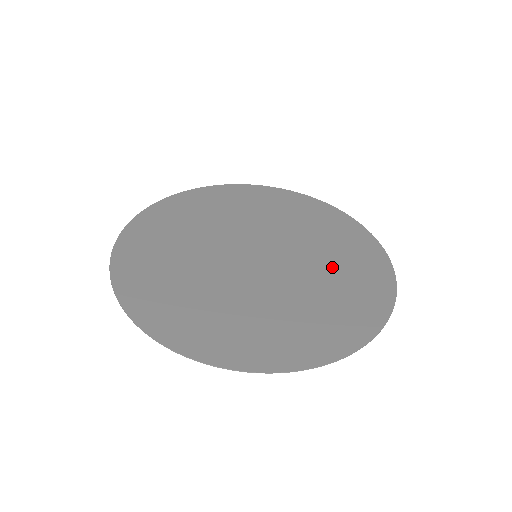
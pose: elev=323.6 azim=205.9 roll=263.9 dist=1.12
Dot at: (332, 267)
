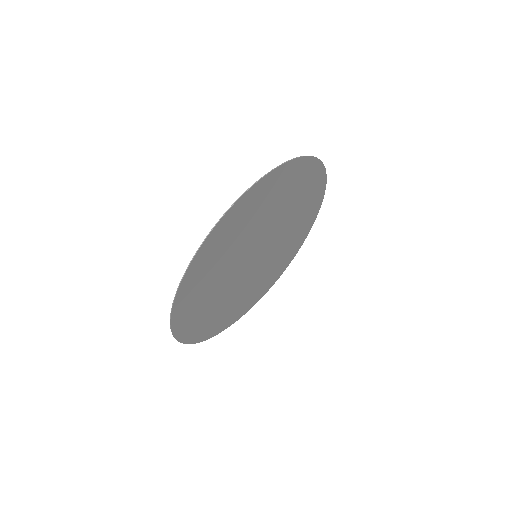
Dot at: (295, 219)
